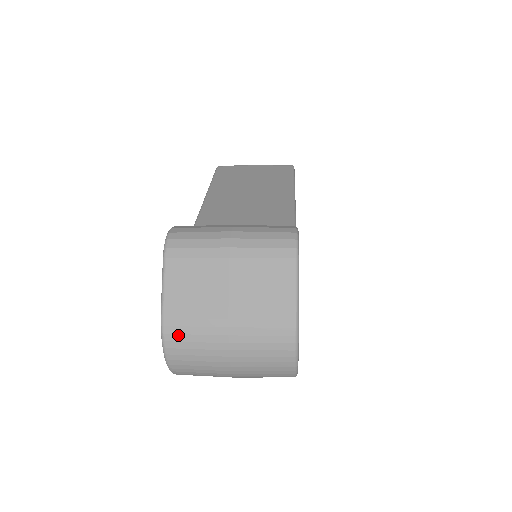
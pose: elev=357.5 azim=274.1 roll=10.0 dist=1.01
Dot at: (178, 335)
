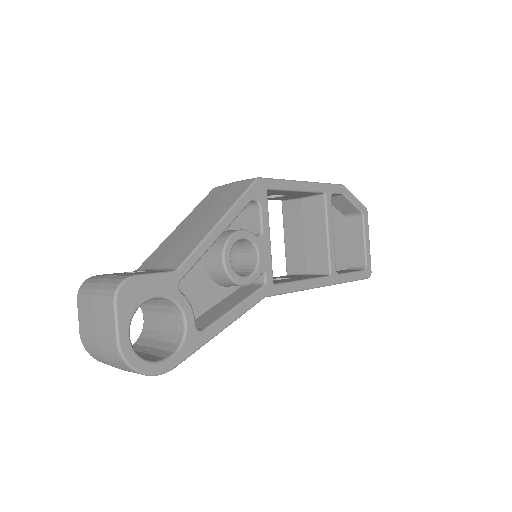
Dot at: (86, 346)
